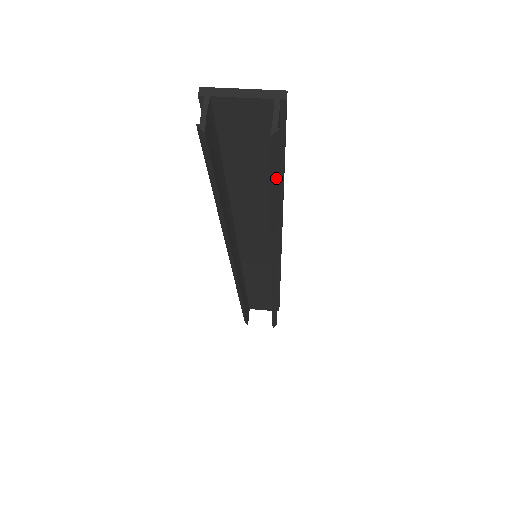
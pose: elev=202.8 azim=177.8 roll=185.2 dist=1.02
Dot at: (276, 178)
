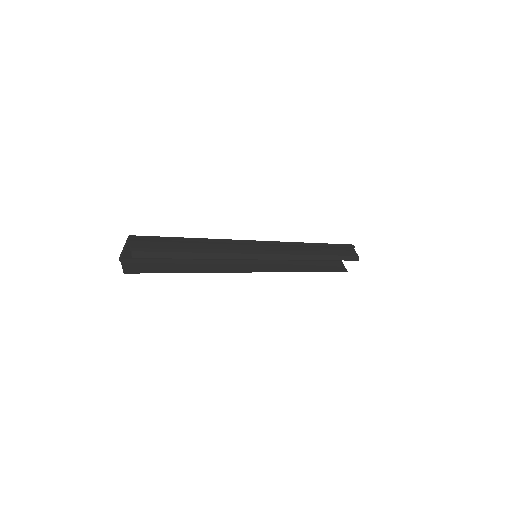
Dot at: (165, 254)
